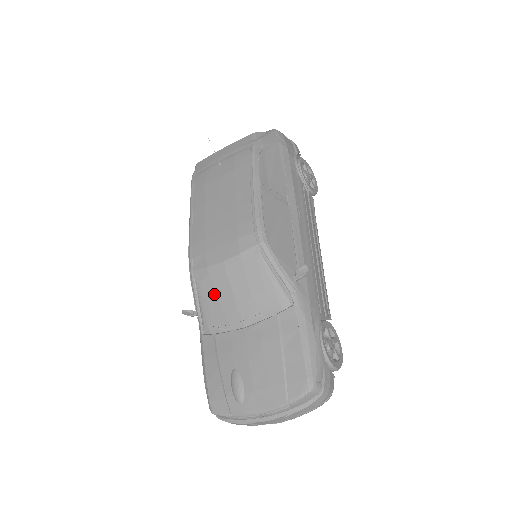
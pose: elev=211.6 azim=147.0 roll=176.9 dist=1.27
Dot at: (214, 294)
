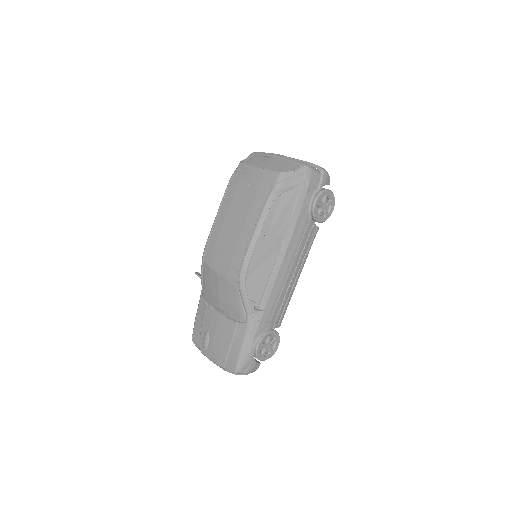
Dot at: (210, 284)
